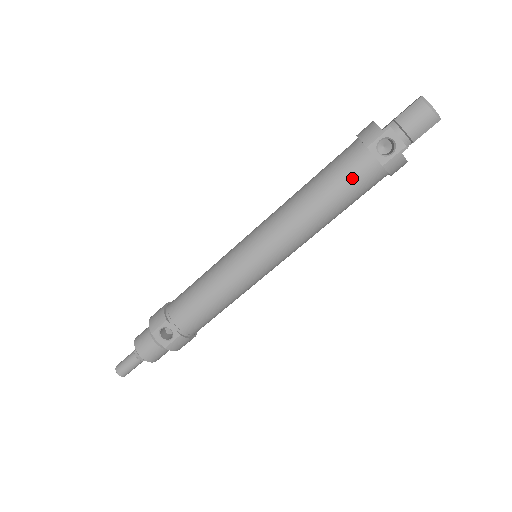
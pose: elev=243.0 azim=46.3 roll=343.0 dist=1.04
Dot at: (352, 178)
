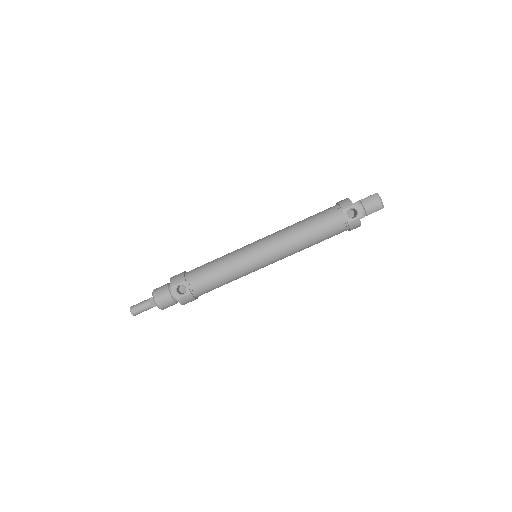
Dot at: (329, 224)
